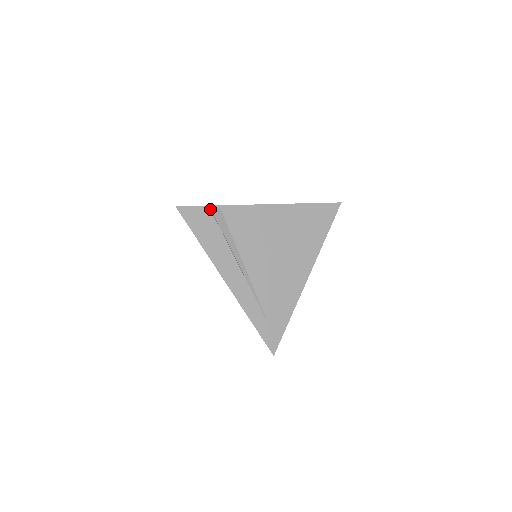
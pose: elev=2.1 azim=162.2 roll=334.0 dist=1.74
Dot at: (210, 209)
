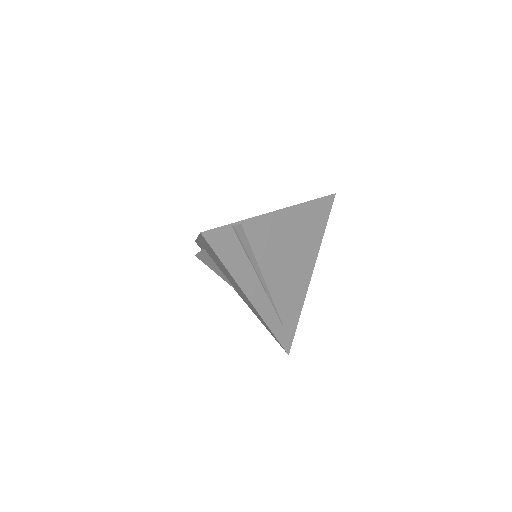
Dot at: (233, 227)
